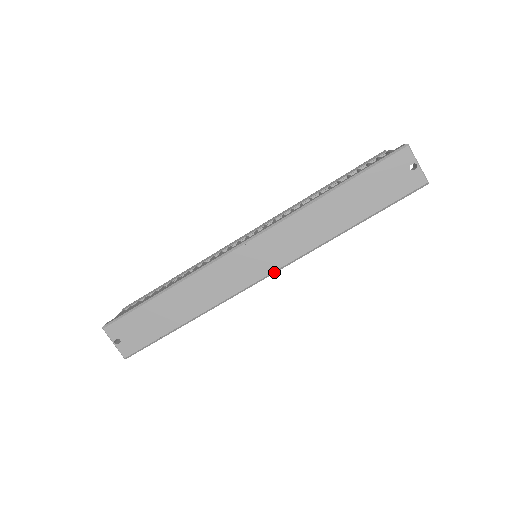
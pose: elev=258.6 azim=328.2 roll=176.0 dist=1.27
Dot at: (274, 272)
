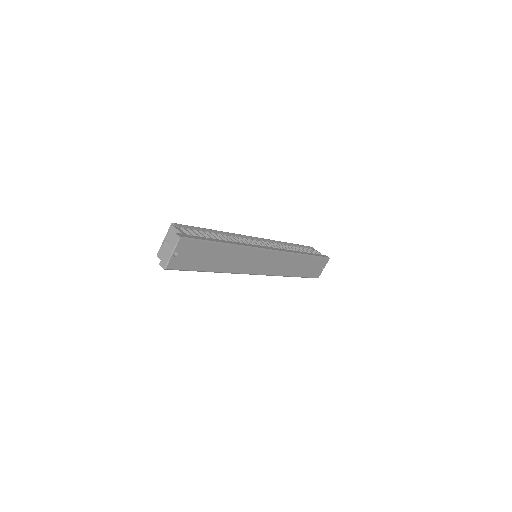
Dot at: occluded
